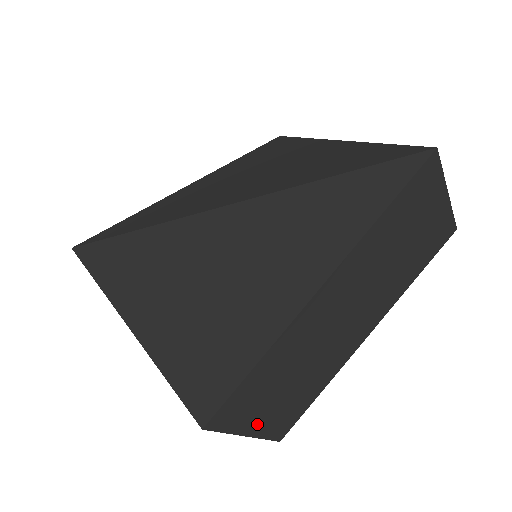
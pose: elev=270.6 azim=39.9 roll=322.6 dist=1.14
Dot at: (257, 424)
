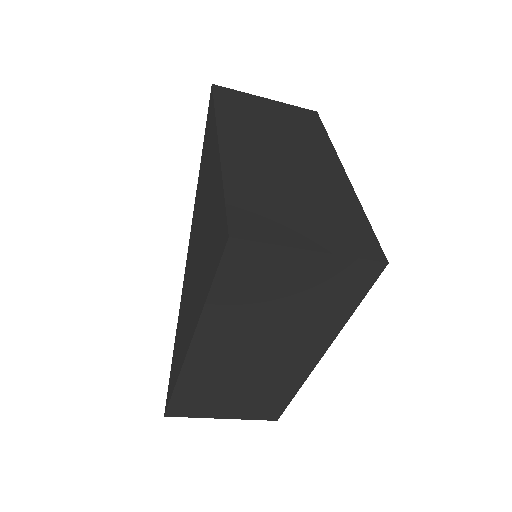
Dot at: (310, 240)
